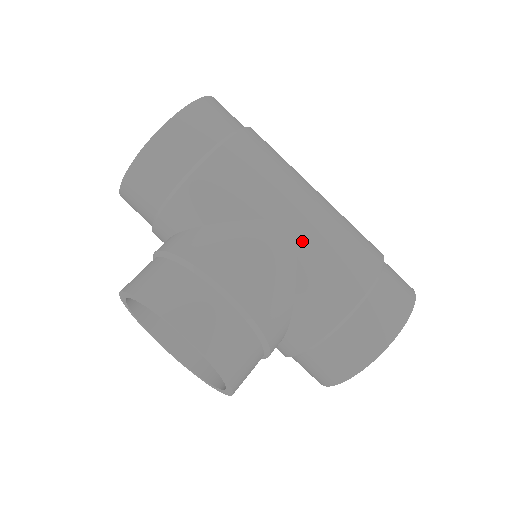
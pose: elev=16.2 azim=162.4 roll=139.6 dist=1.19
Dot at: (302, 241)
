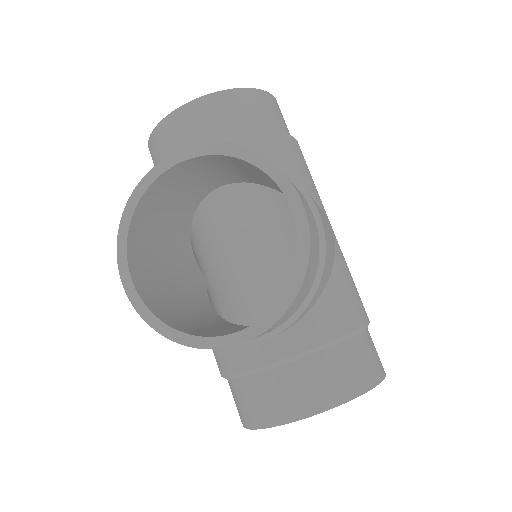
Dot at: (338, 245)
